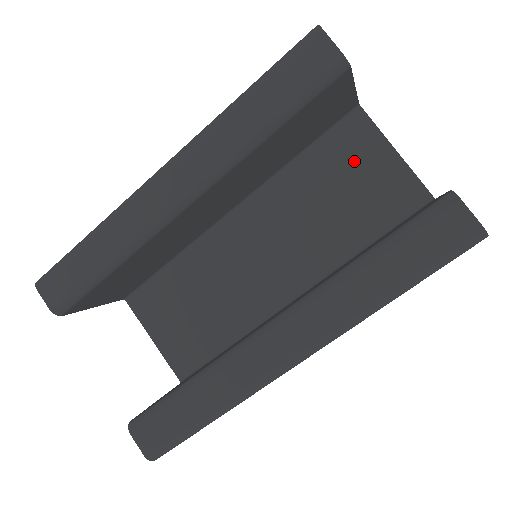
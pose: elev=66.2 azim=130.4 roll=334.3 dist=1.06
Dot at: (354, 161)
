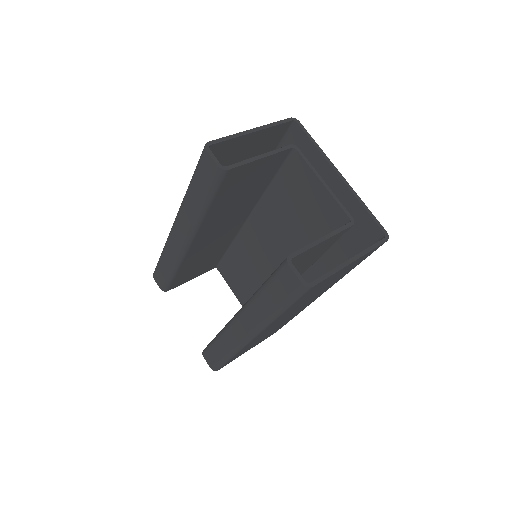
Dot at: (300, 190)
